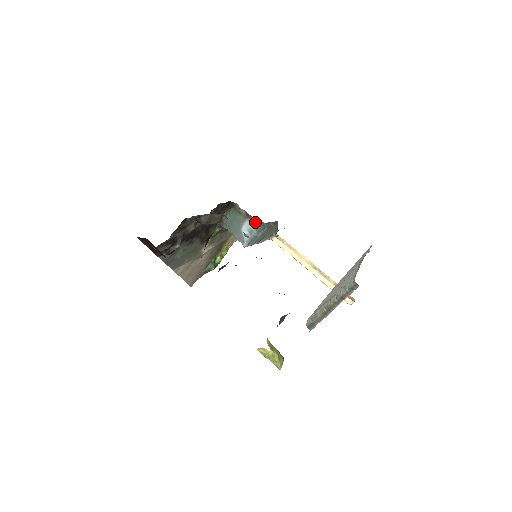
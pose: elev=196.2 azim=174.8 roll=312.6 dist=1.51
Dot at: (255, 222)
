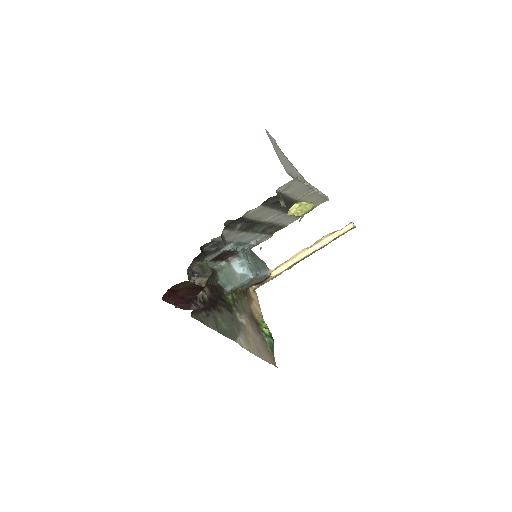
Dot at: occluded
